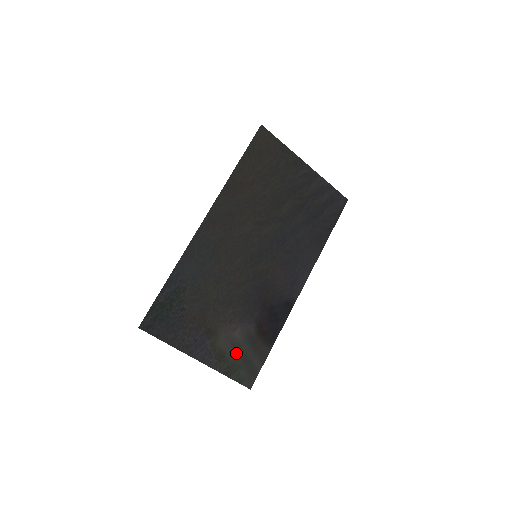
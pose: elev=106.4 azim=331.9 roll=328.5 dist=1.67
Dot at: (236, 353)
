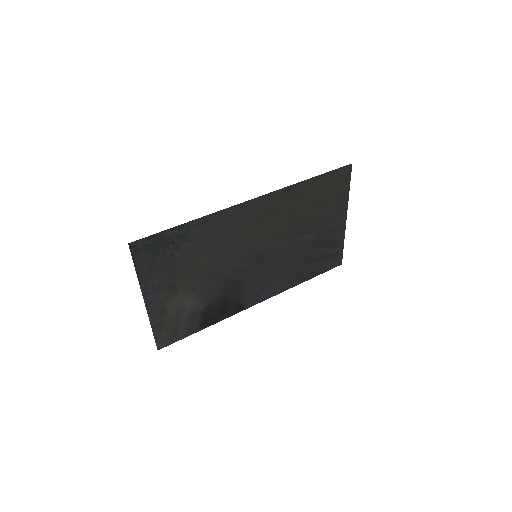
Dot at: (175, 317)
